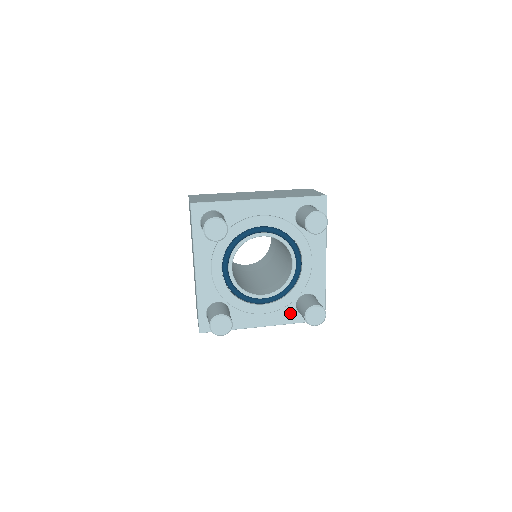
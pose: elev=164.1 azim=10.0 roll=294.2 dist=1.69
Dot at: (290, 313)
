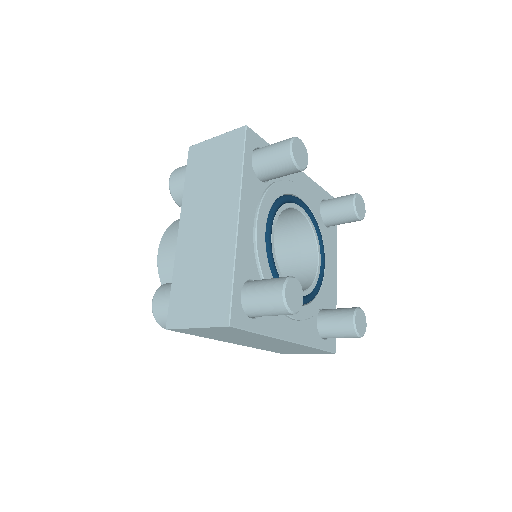
Dot at: (312, 330)
